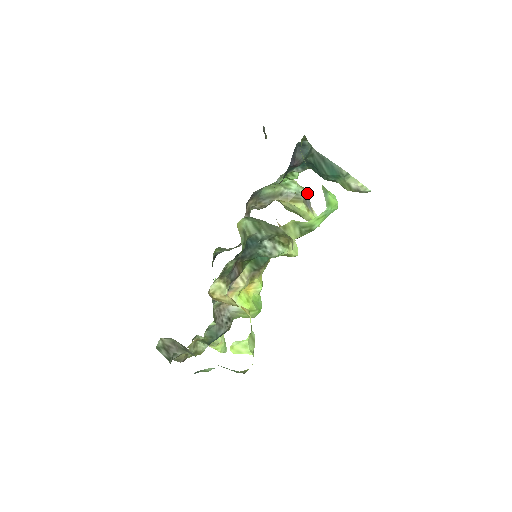
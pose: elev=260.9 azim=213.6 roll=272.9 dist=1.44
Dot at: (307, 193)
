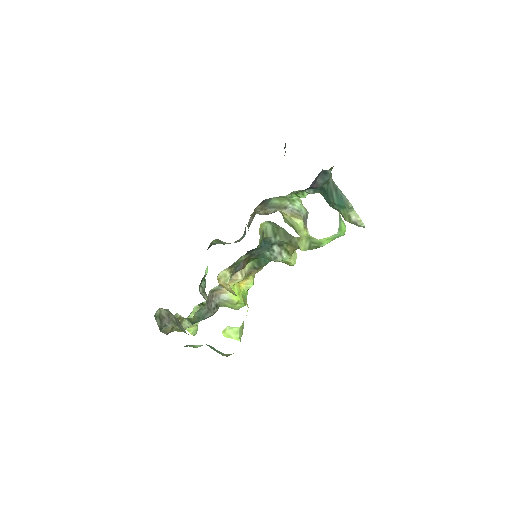
Dot at: (307, 213)
